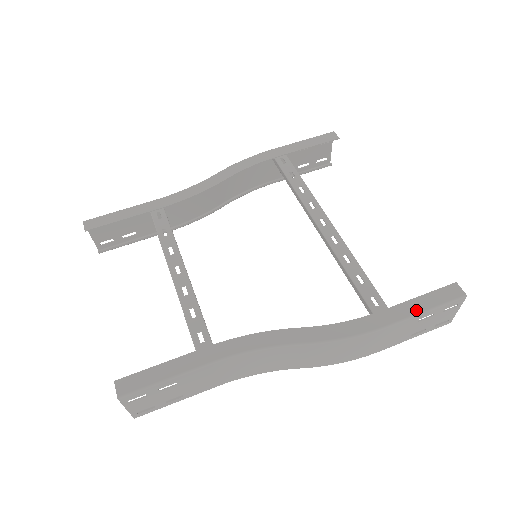
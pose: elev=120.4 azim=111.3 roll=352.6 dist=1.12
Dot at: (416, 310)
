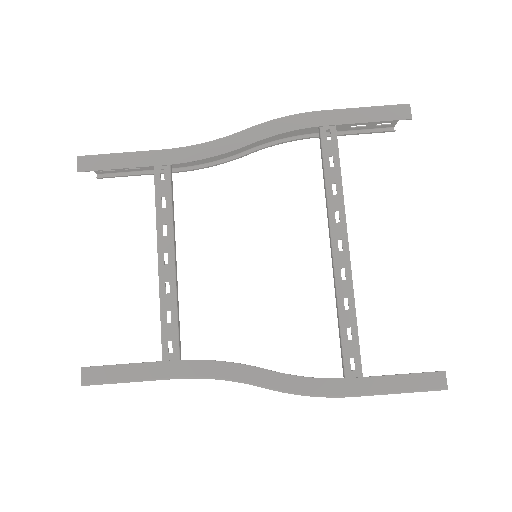
Dot at: (389, 389)
